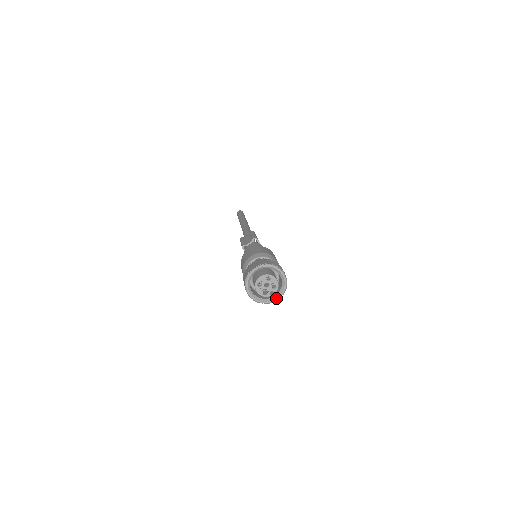
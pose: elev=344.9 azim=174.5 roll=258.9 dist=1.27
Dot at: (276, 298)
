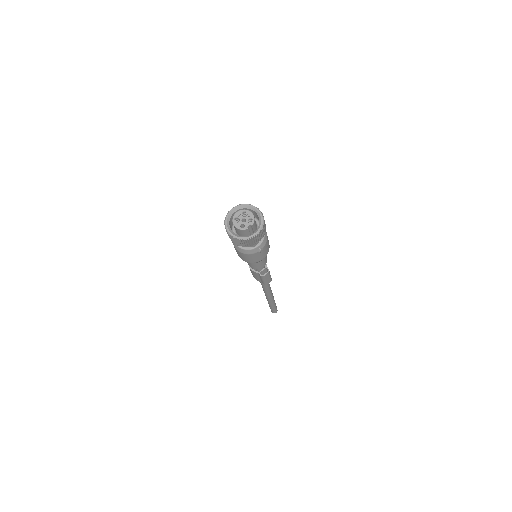
Dot at: (254, 233)
